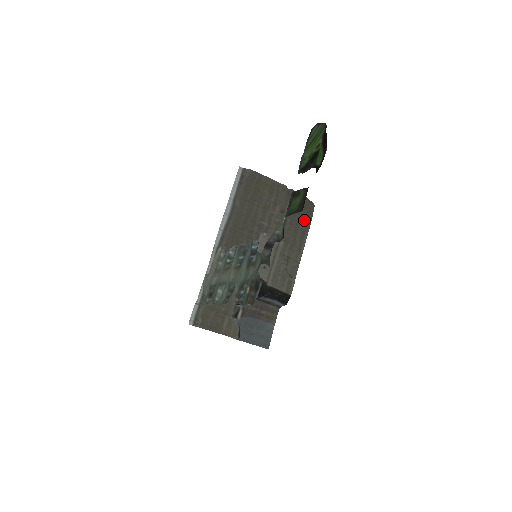
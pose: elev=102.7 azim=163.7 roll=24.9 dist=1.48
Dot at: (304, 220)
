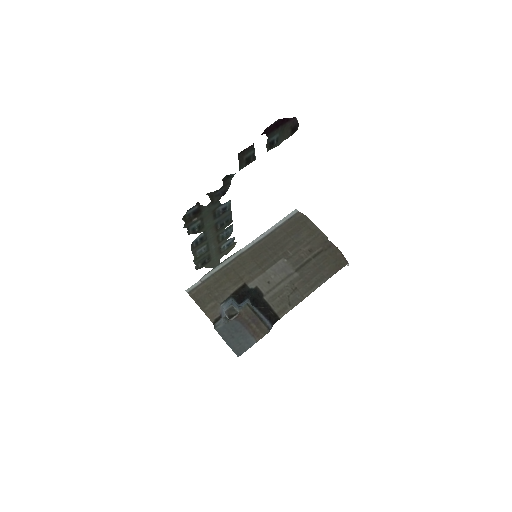
Dot at: (329, 269)
